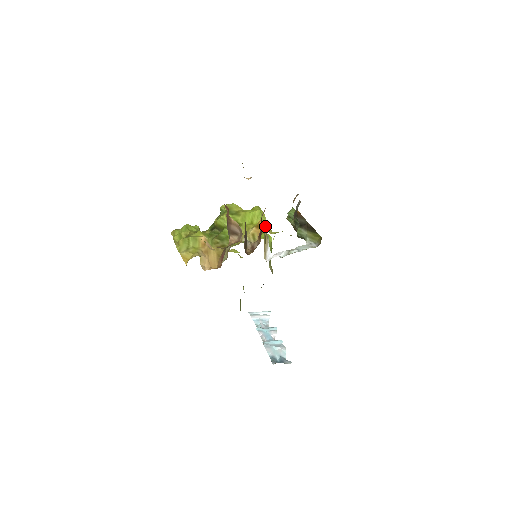
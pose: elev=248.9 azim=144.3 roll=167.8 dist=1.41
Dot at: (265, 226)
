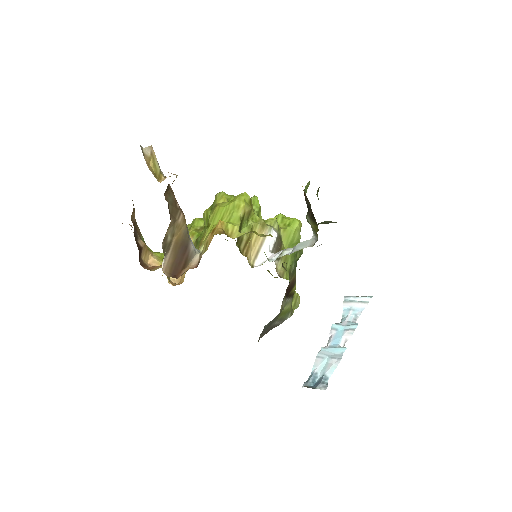
Dot at: (218, 231)
